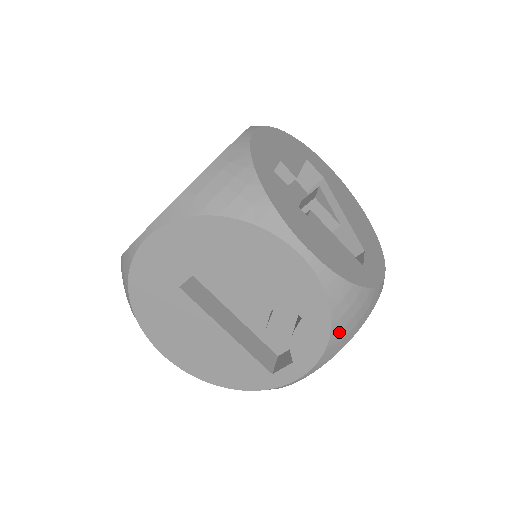
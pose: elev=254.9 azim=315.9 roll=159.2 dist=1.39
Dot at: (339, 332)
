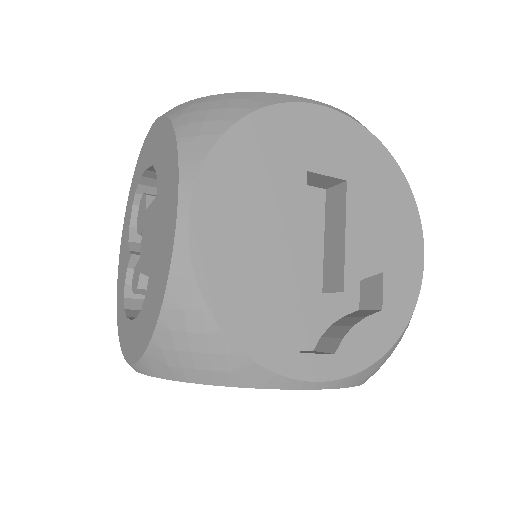
Dot at: (387, 357)
